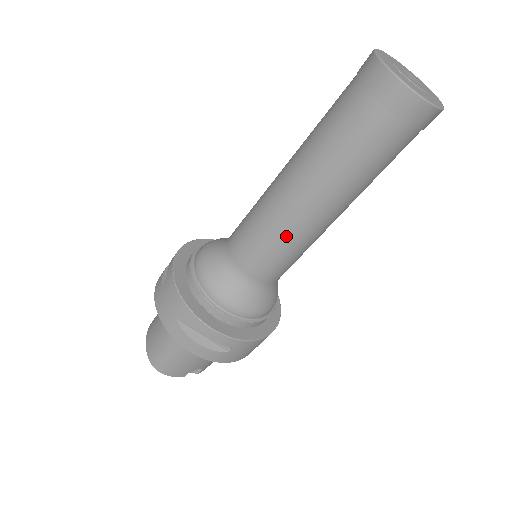
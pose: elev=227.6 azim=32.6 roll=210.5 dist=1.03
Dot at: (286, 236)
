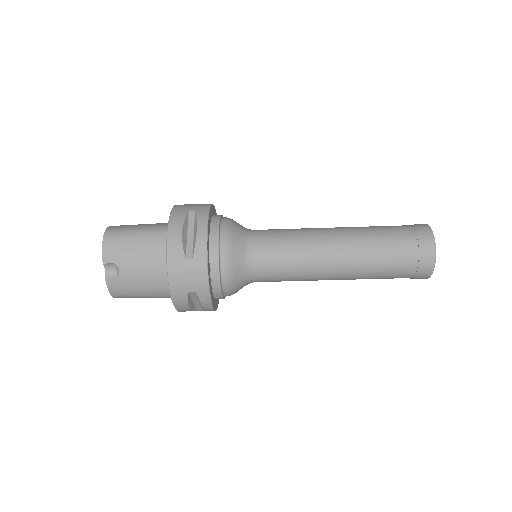
Dot at: (305, 244)
